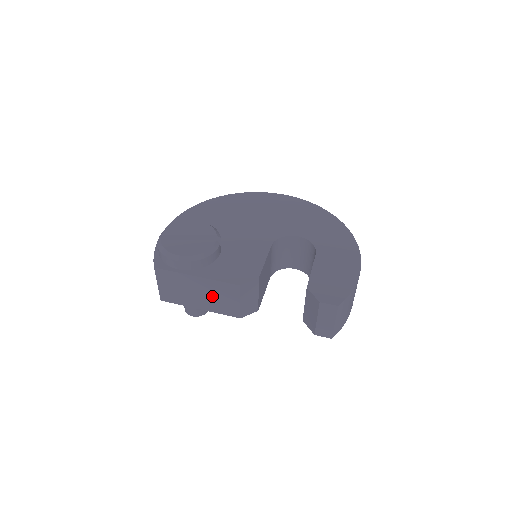
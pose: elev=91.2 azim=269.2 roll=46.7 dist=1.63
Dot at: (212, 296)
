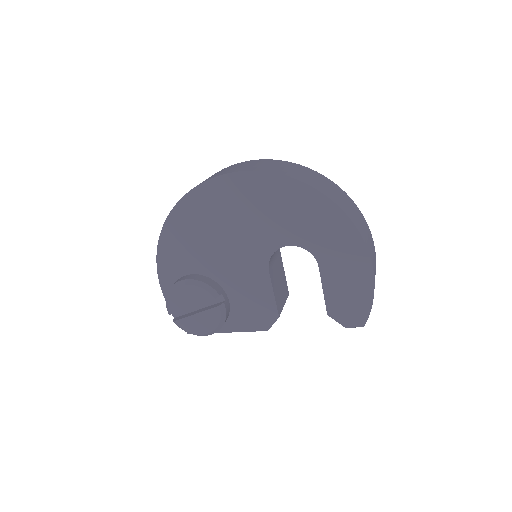
Dot at: occluded
